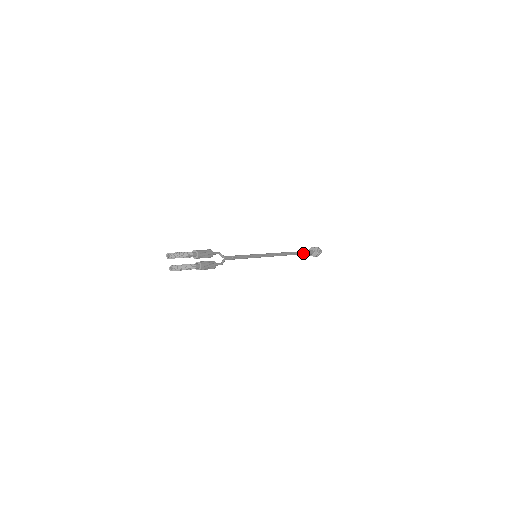
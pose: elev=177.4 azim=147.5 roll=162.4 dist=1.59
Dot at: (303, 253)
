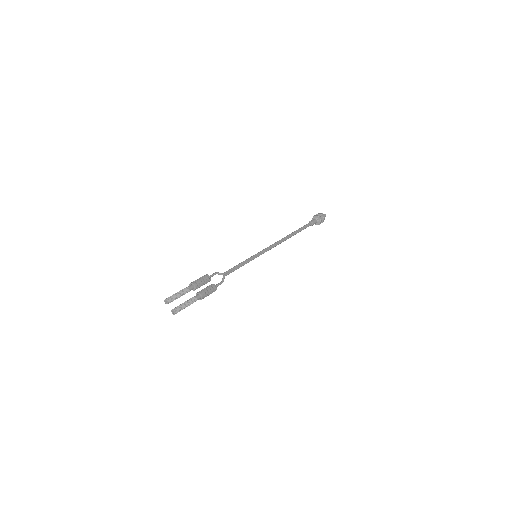
Dot at: (306, 227)
